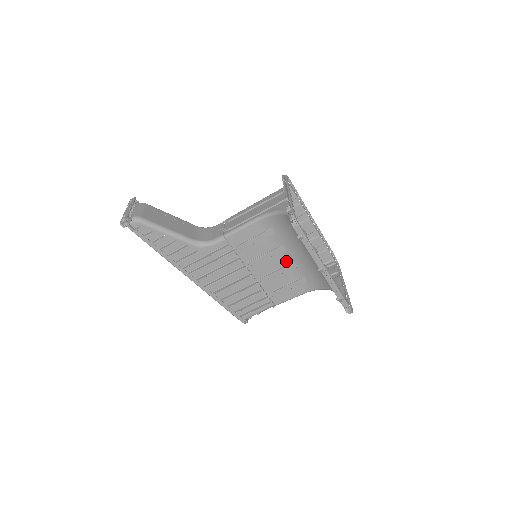
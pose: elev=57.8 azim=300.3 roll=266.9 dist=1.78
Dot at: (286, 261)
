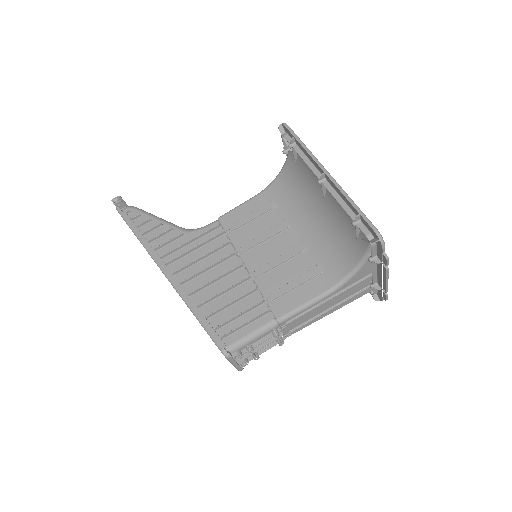
Dot at: (292, 243)
